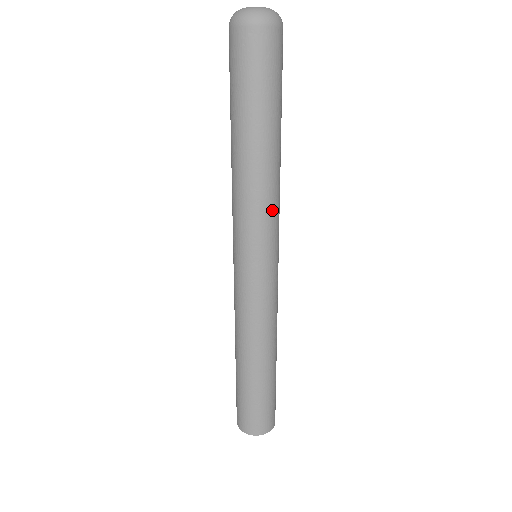
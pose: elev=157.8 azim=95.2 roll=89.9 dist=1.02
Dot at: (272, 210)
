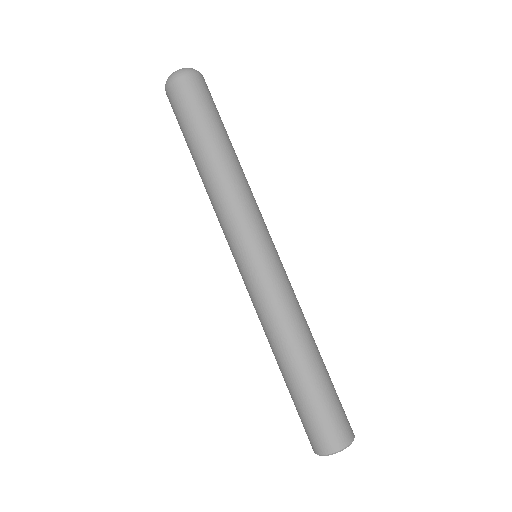
Dot at: (254, 202)
